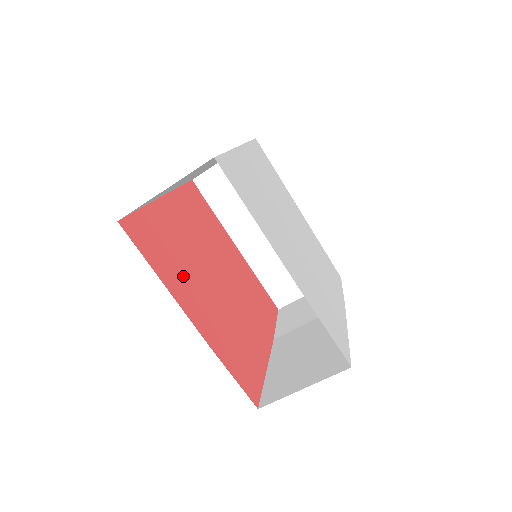
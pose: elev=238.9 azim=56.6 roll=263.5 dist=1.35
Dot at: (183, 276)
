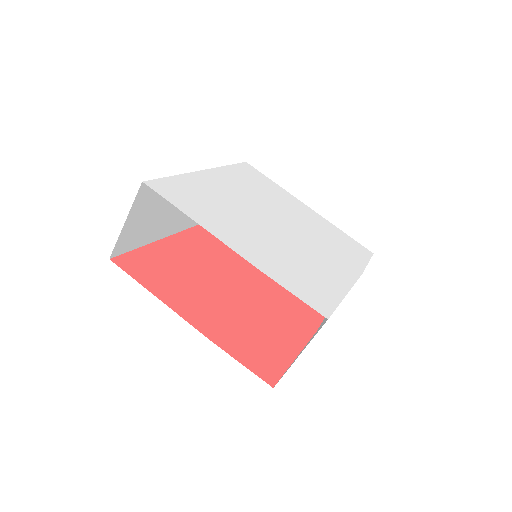
Dot at: (184, 289)
